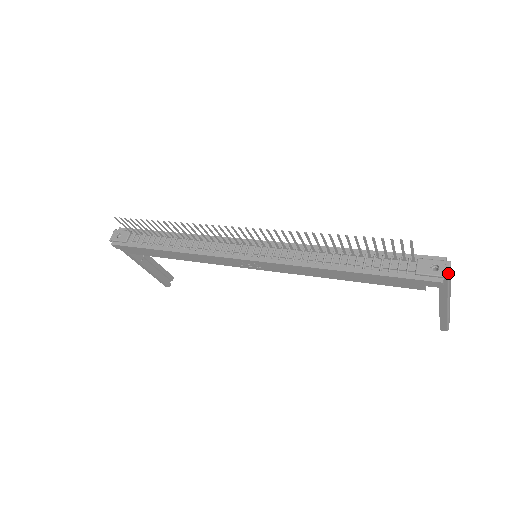
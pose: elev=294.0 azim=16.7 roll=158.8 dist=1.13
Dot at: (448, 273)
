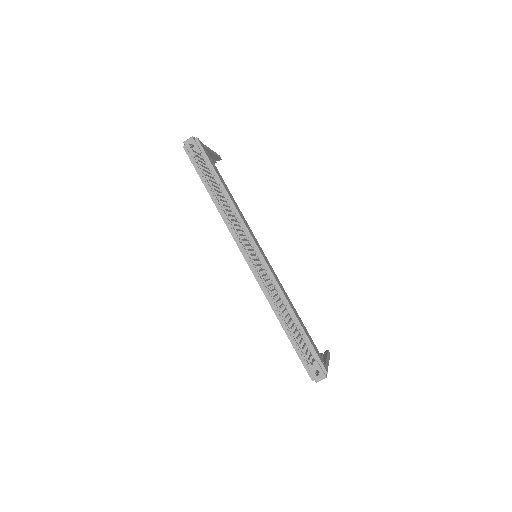
Dot at: (318, 381)
